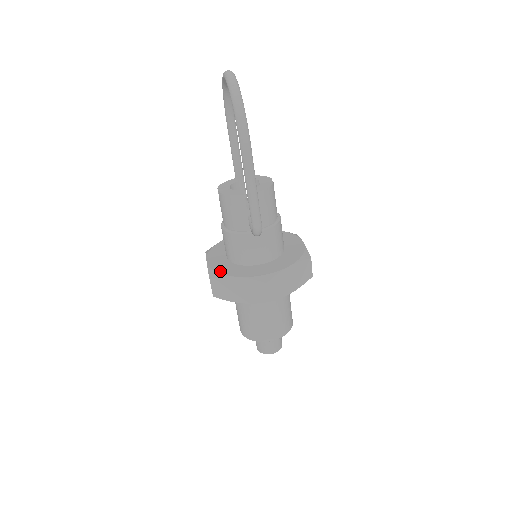
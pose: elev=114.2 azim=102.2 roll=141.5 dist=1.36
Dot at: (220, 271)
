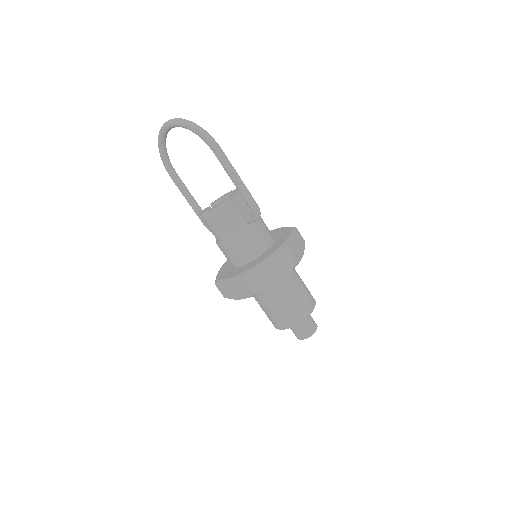
Dot at: (246, 270)
